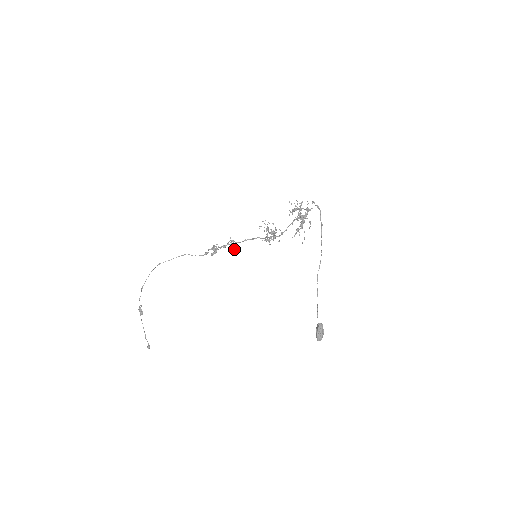
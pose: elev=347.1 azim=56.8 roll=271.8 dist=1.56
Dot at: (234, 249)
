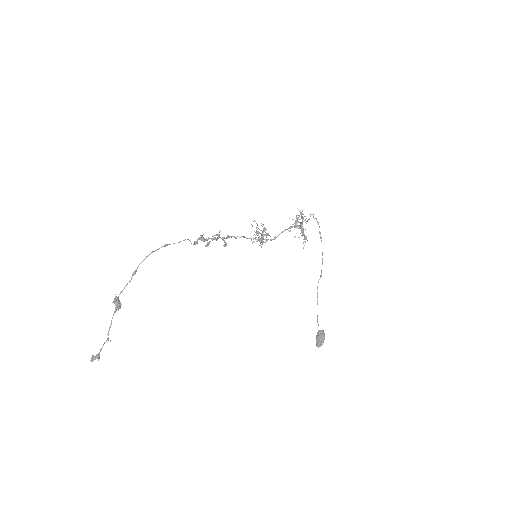
Dot at: (226, 244)
